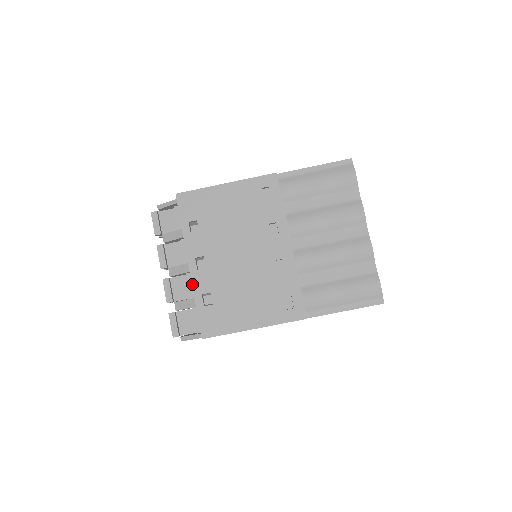
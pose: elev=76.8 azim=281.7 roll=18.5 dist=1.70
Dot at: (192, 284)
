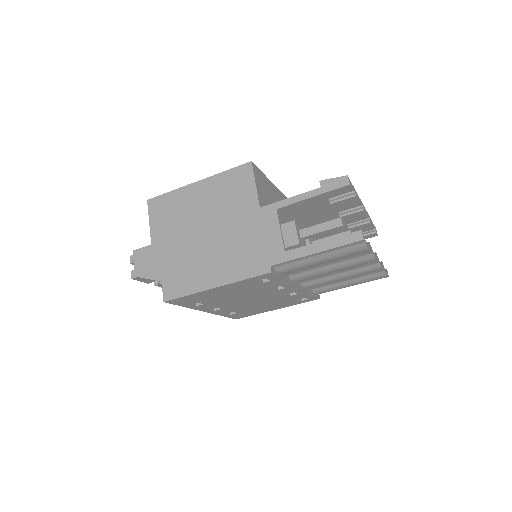
Dot at: occluded
